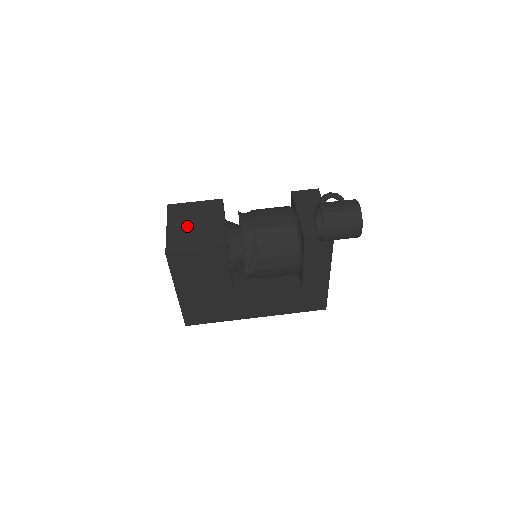
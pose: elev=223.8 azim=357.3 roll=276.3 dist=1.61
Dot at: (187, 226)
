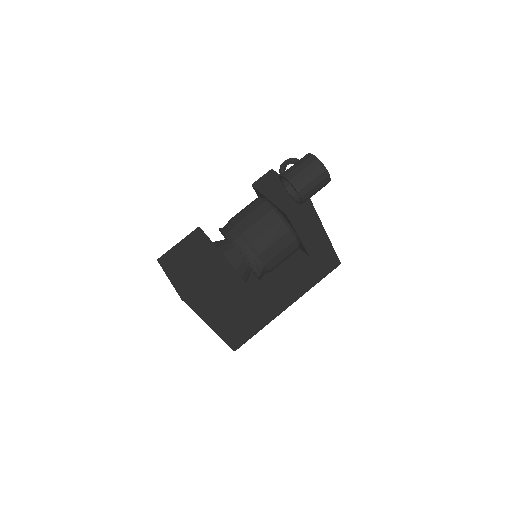
Dot at: (184, 266)
